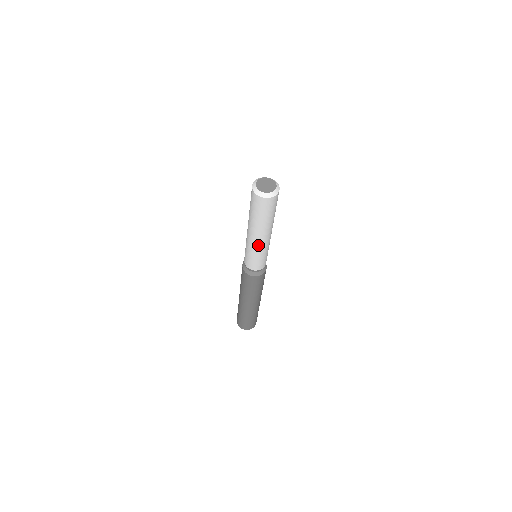
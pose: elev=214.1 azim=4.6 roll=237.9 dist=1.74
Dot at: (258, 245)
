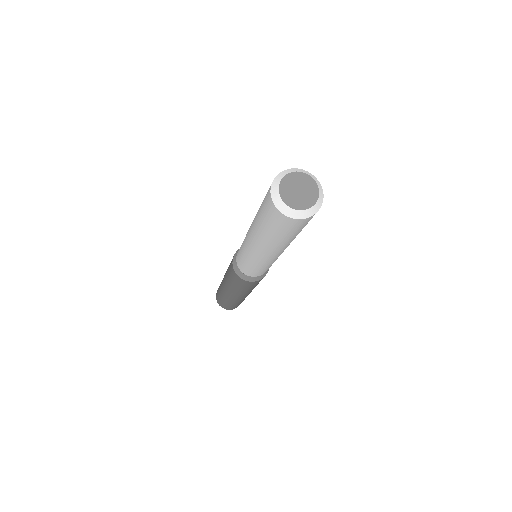
Dot at: (253, 253)
